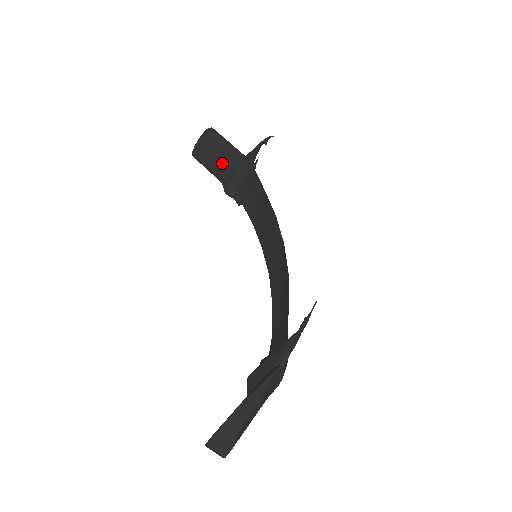
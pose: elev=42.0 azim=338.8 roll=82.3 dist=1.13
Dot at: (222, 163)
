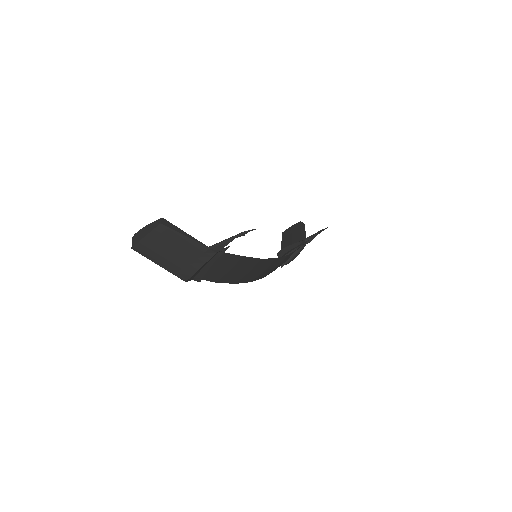
Dot at: (292, 240)
